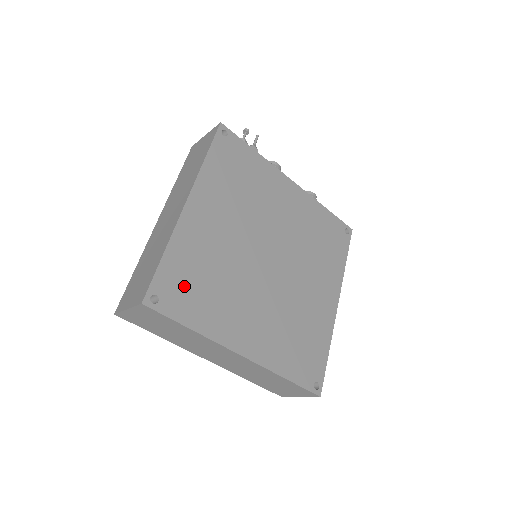
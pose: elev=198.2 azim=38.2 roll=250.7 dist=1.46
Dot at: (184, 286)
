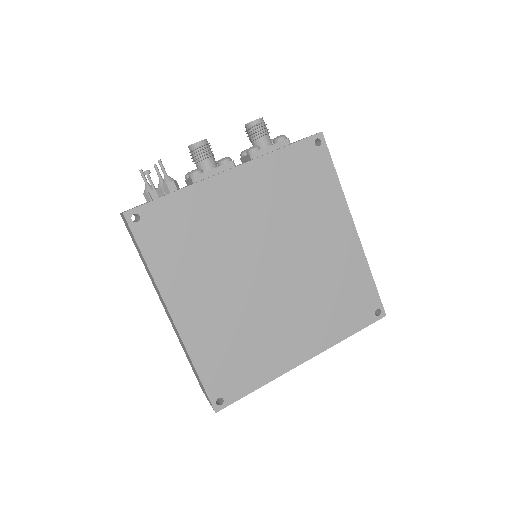
Dot at: (229, 371)
